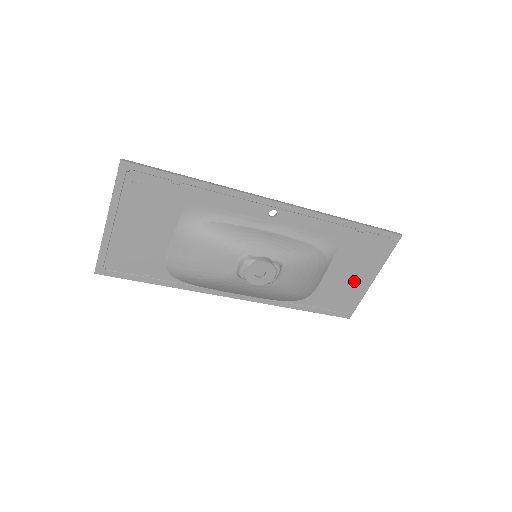
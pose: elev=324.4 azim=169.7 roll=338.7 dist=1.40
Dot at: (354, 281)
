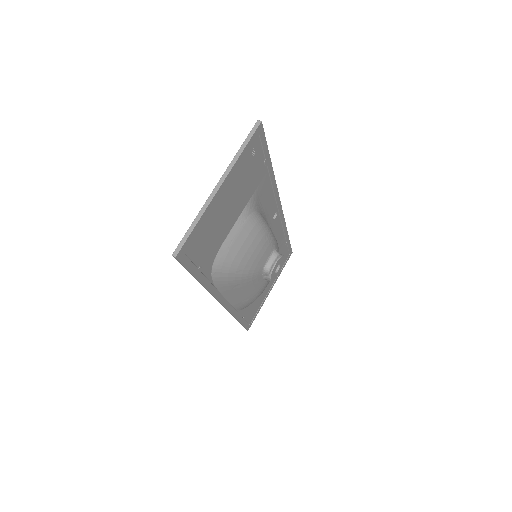
Dot at: (265, 291)
